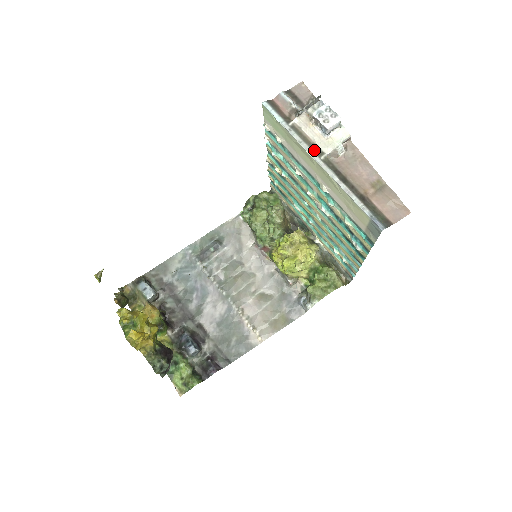
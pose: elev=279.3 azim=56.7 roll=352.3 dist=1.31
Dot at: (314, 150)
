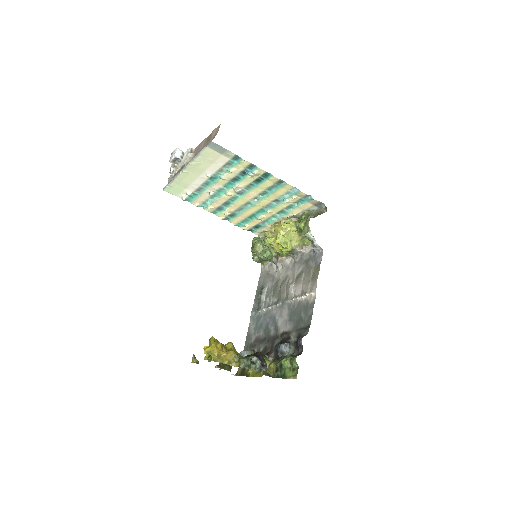
Dot at: (182, 169)
